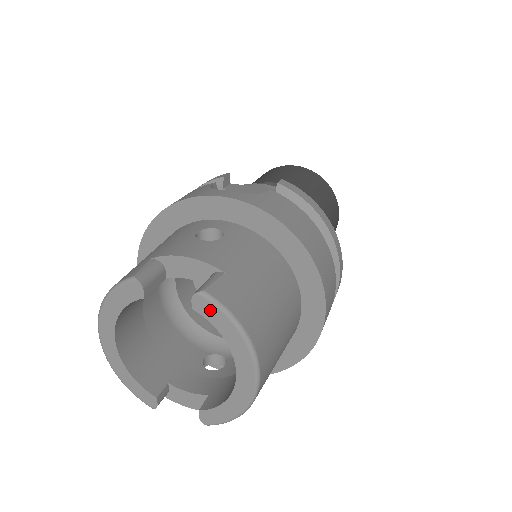
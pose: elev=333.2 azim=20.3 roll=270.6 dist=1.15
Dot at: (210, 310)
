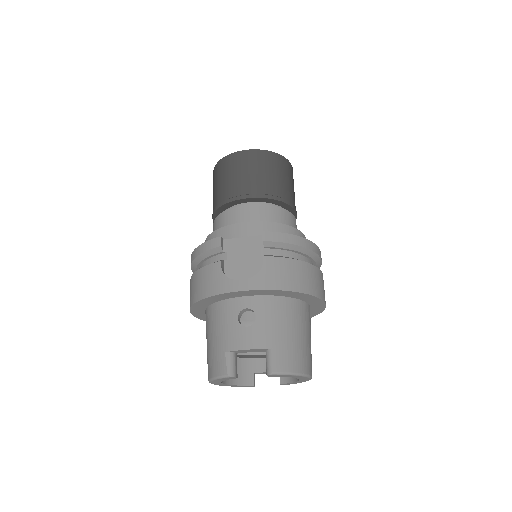
Dot at: (279, 376)
